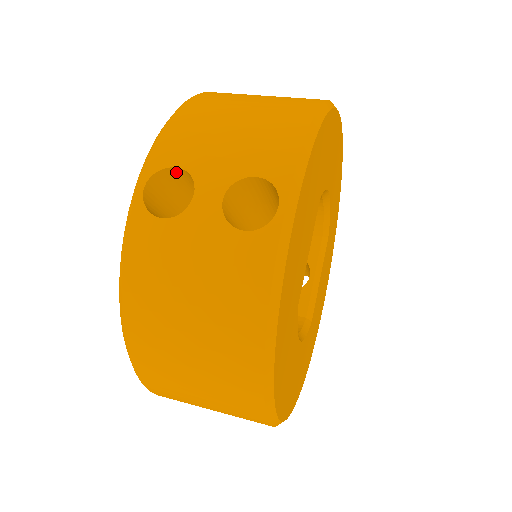
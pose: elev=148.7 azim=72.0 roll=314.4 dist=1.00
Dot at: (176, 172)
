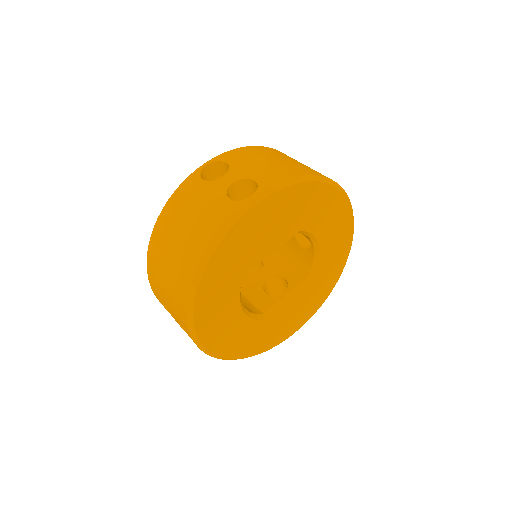
Dot at: (227, 167)
